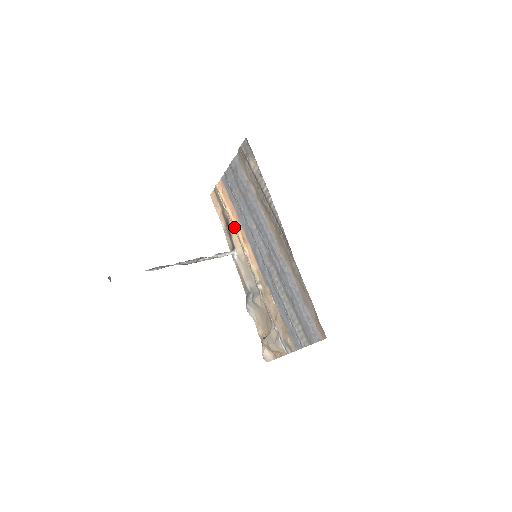
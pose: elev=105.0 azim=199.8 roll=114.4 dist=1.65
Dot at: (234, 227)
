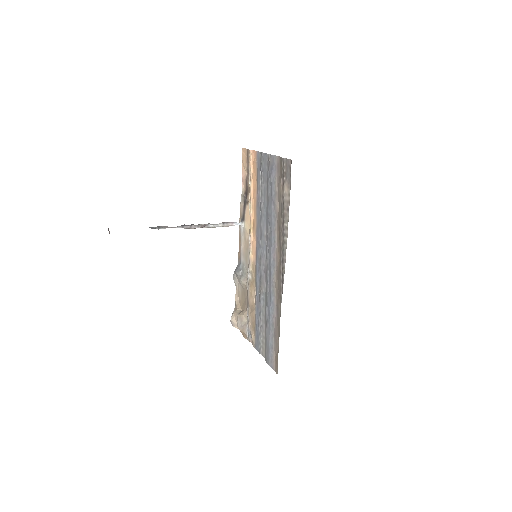
Dot at: (250, 206)
